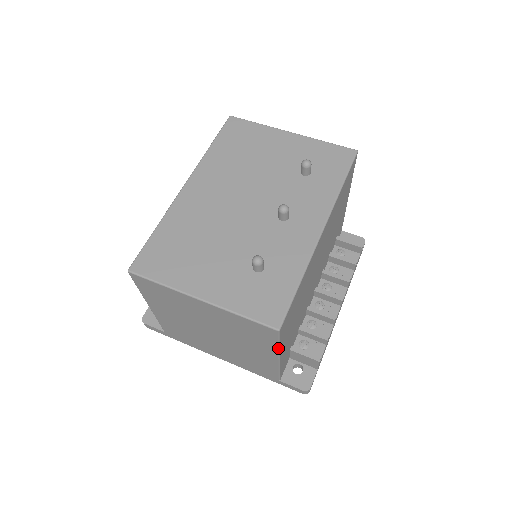
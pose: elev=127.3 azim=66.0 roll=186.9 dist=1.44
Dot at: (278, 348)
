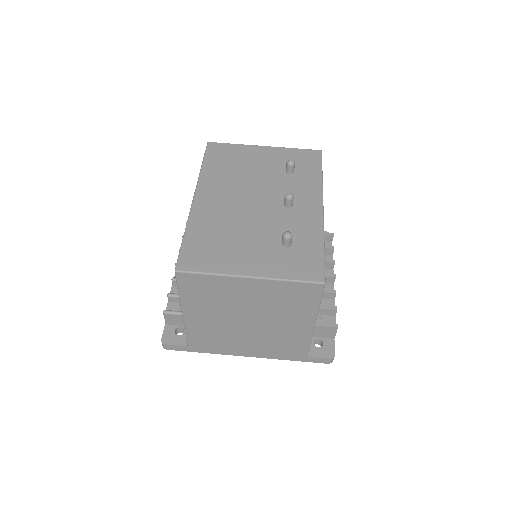
Dot at: (318, 308)
